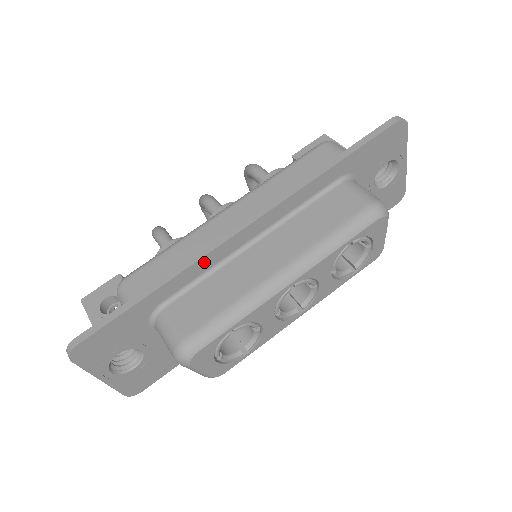
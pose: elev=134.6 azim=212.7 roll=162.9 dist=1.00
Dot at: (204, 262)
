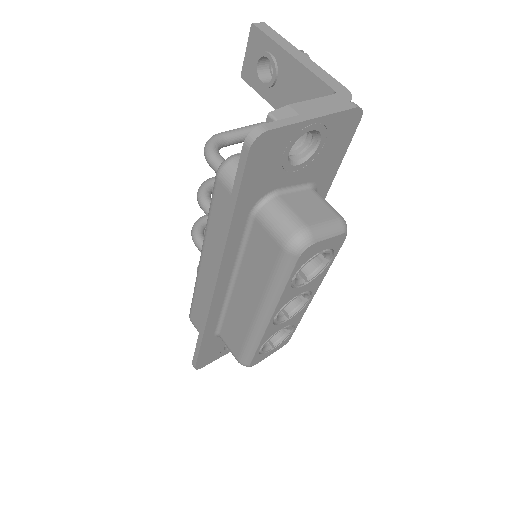
Dot at: (212, 314)
